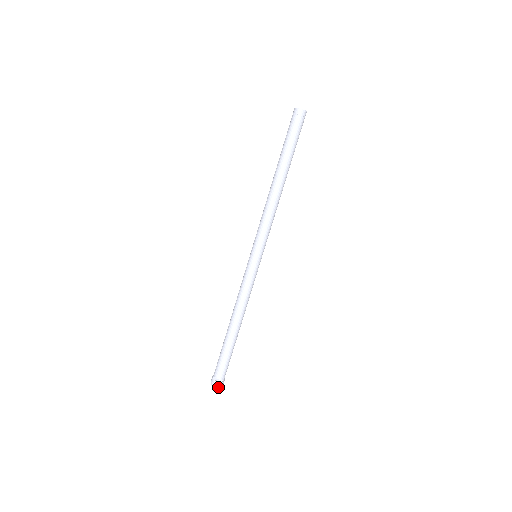
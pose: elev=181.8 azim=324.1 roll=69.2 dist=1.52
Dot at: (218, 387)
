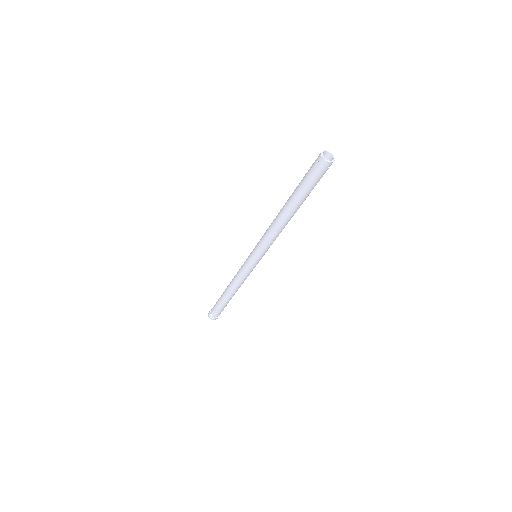
Dot at: (212, 319)
